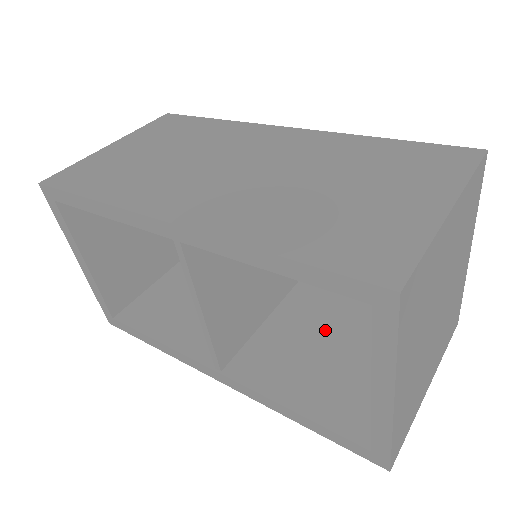
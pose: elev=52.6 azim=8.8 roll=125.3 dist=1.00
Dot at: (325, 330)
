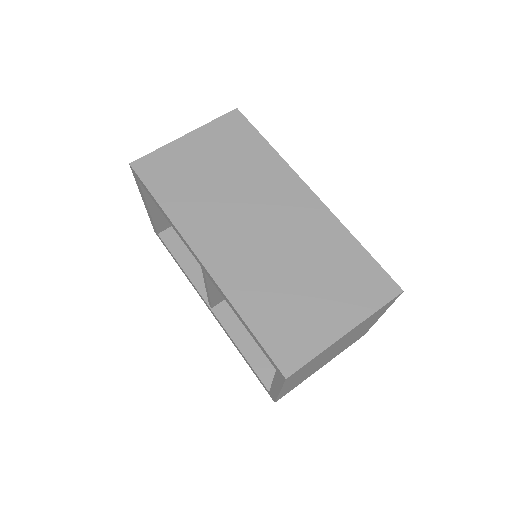
Dot at: occluded
